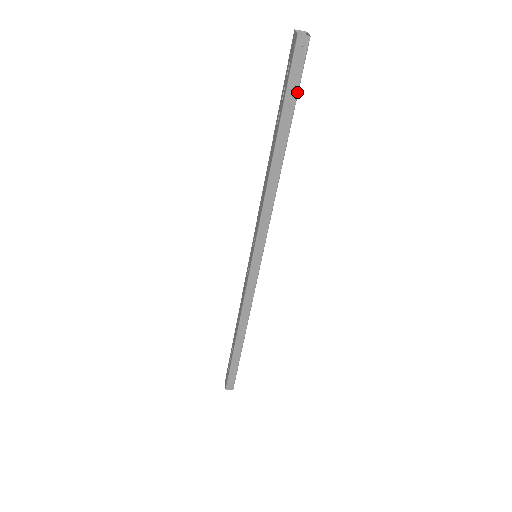
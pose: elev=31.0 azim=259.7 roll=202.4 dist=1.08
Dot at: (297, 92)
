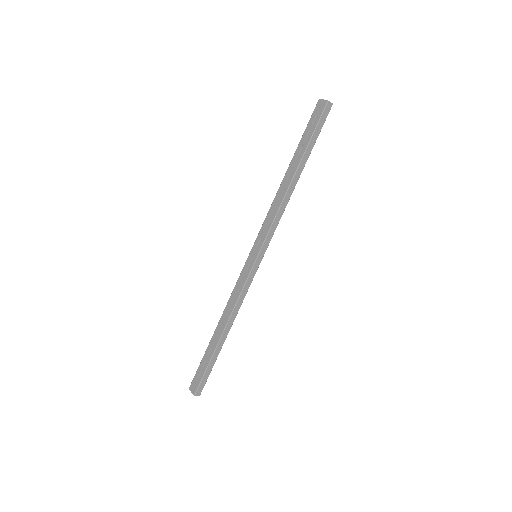
Dot at: (318, 135)
